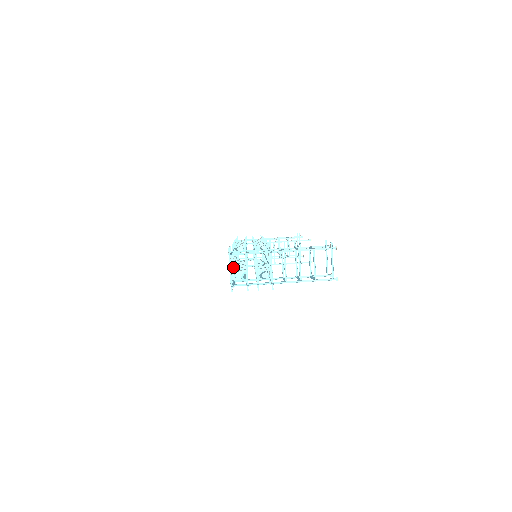
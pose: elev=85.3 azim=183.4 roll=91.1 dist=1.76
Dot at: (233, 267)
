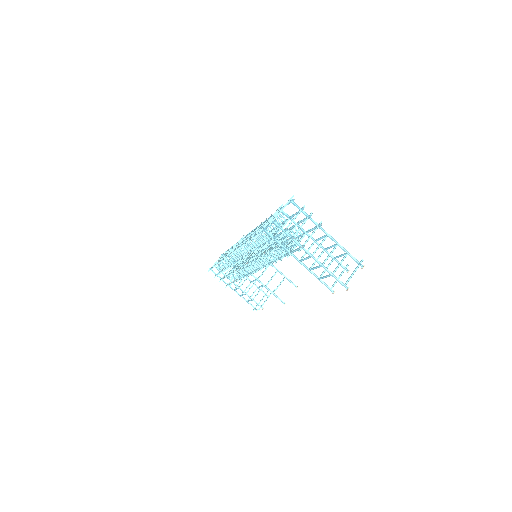
Dot at: (271, 220)
